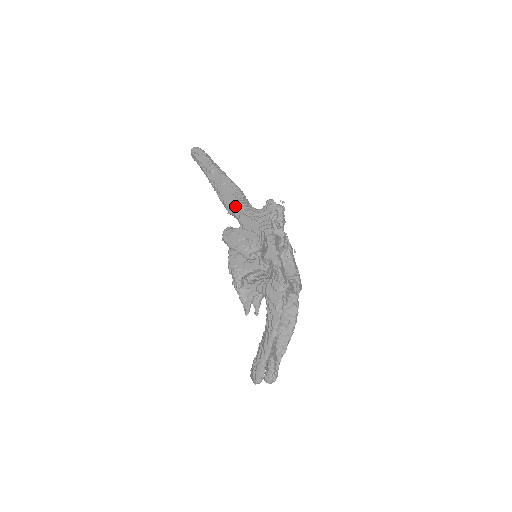
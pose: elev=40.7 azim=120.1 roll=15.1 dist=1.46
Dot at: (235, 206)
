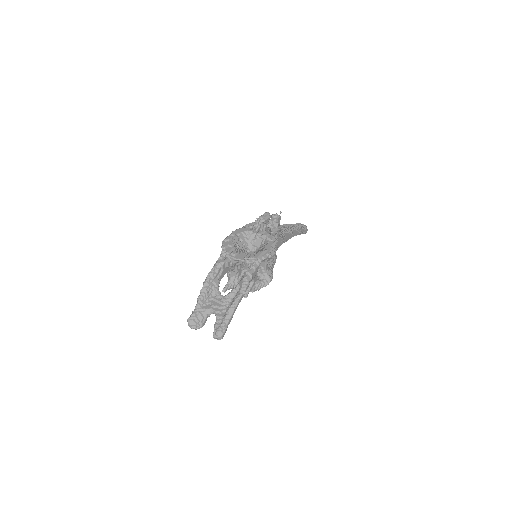
Dot at: occluded
